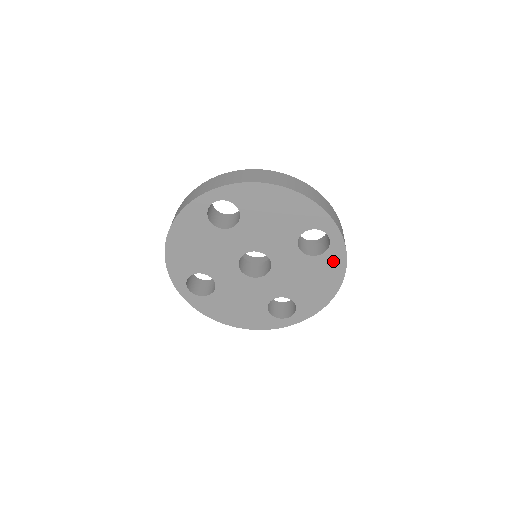
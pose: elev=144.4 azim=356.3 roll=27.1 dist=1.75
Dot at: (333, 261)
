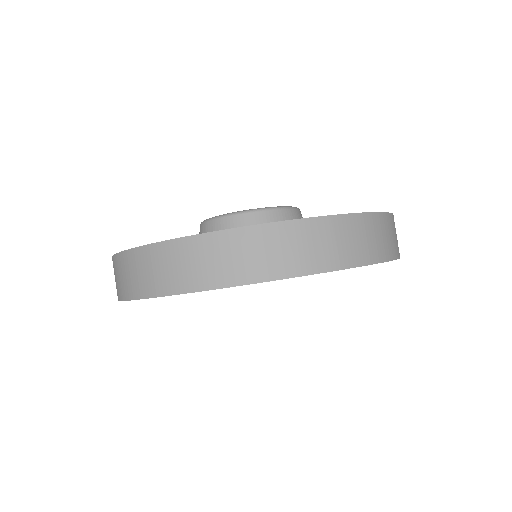
Dot at: occluded
